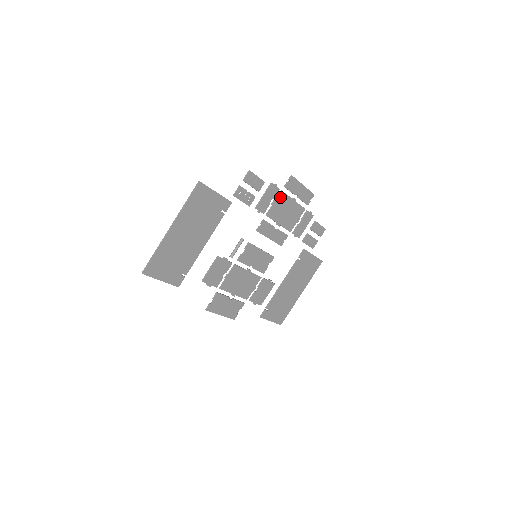
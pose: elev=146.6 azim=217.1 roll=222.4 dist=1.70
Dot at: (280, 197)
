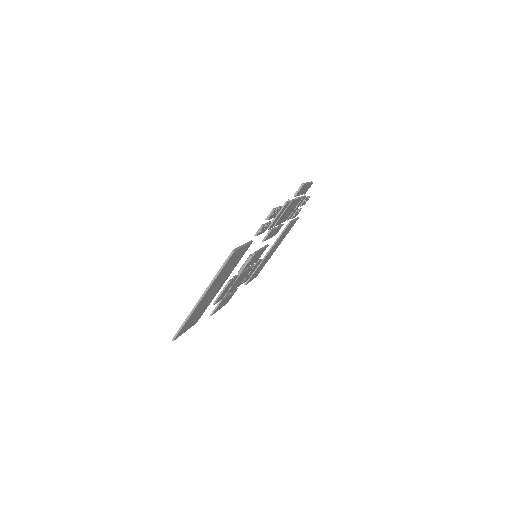
Dot at: (288, 206)
